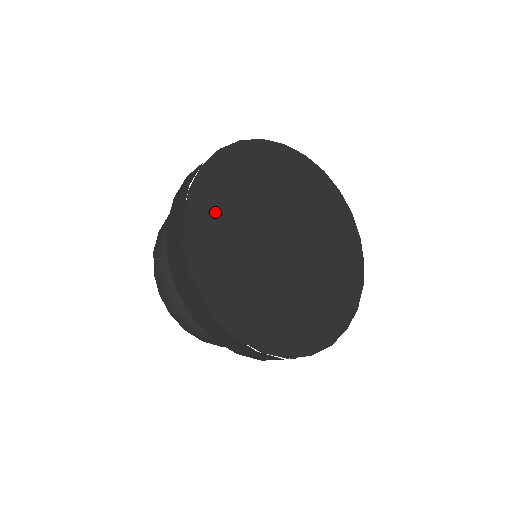
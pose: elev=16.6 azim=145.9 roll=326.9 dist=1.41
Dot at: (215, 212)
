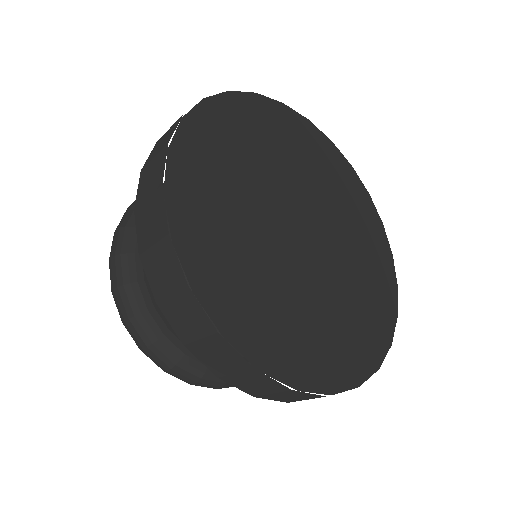
Dot at: (227, 140)
